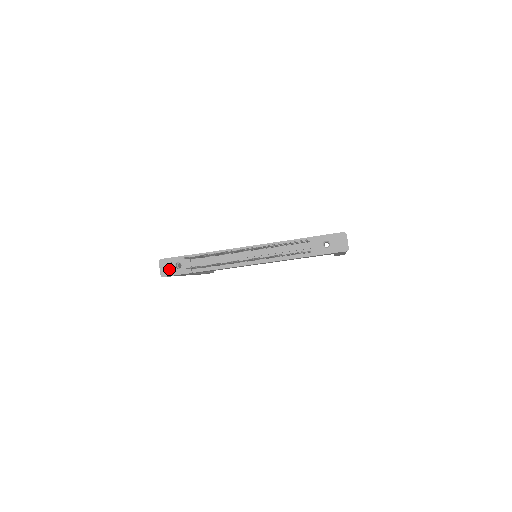
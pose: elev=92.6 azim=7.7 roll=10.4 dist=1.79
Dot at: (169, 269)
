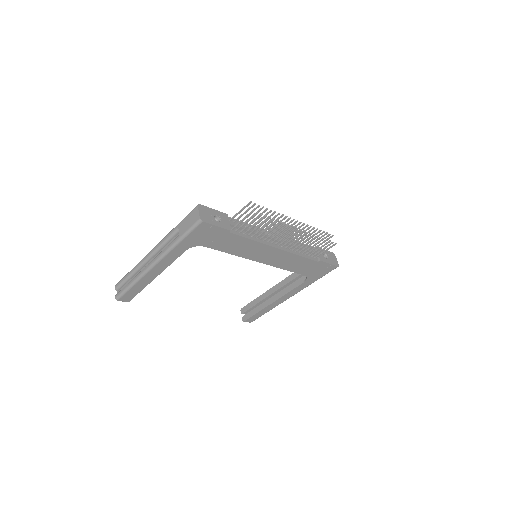
Dot at: (209, 217)
